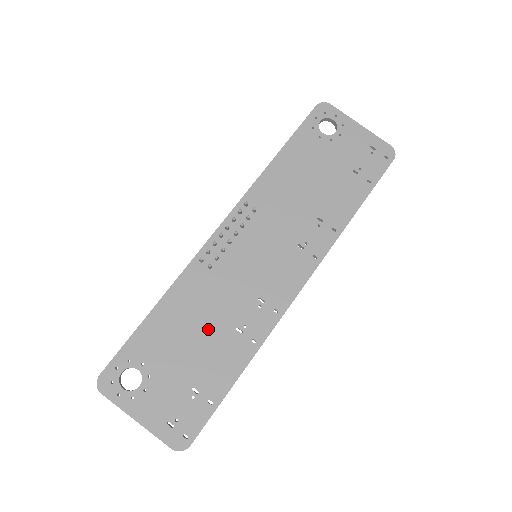
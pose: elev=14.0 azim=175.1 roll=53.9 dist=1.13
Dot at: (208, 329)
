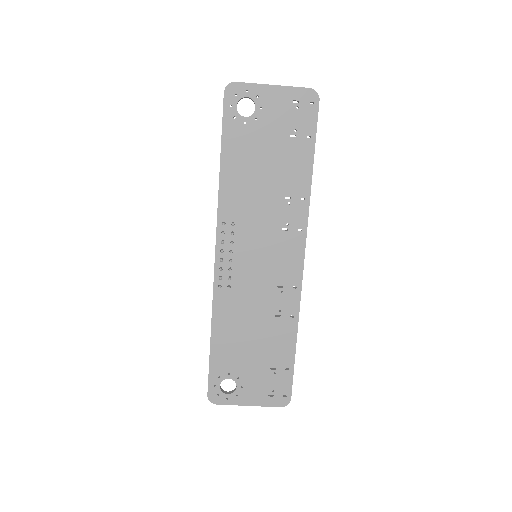
Dot at: (256, 328)
